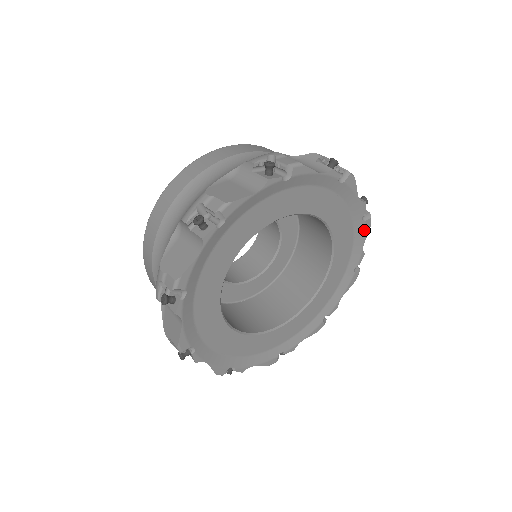
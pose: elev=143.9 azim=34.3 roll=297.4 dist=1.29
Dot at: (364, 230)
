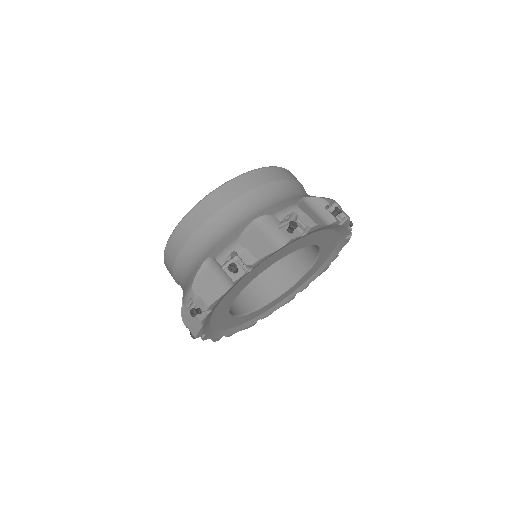
Dot at: (344, 243)
